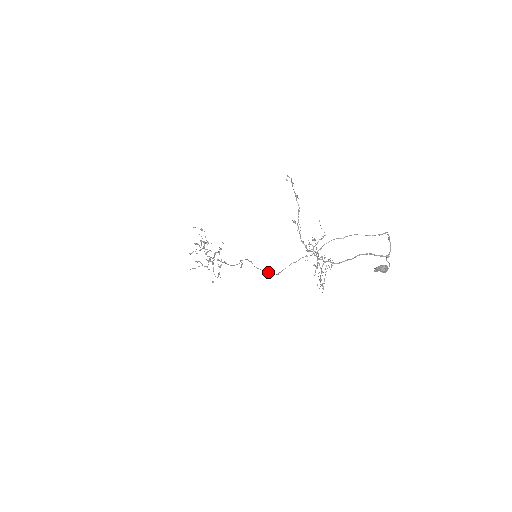
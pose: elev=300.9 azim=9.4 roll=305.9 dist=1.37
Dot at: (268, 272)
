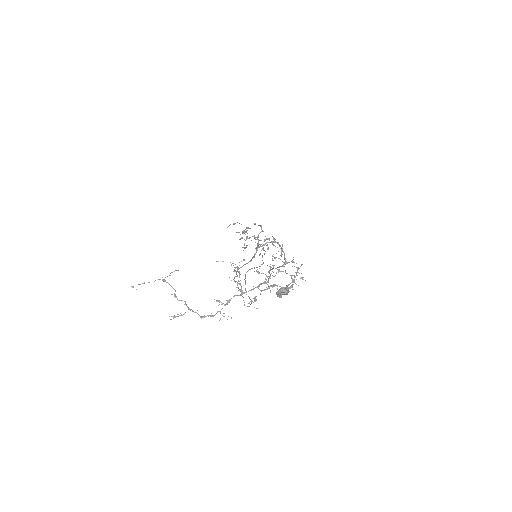
Dot at: (249, 298)
